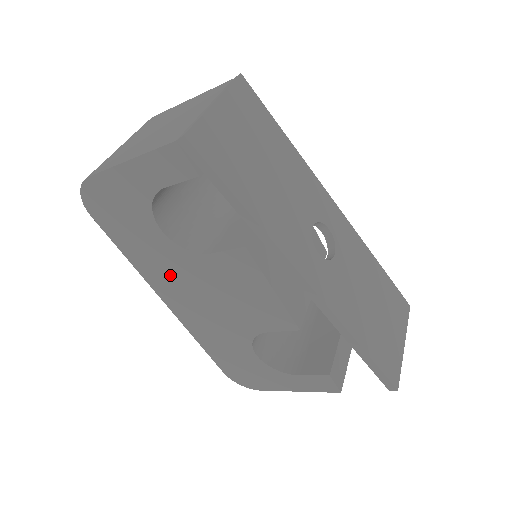
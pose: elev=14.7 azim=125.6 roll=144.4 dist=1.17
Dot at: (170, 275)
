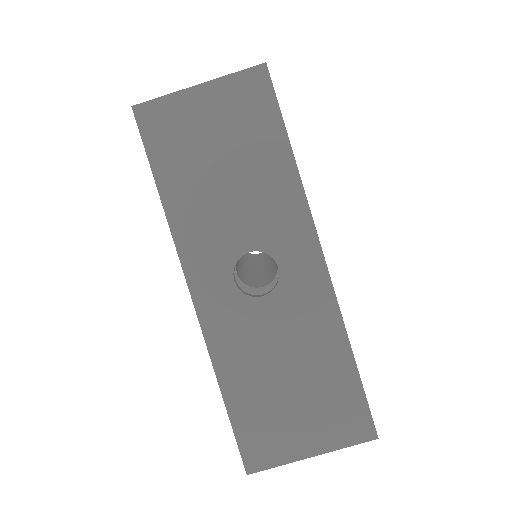
Dot at: occluded
